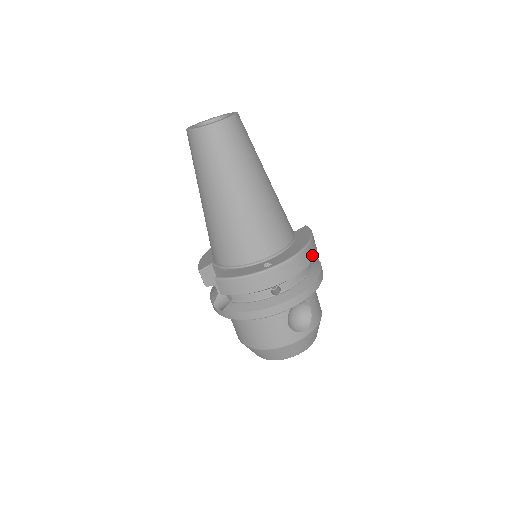
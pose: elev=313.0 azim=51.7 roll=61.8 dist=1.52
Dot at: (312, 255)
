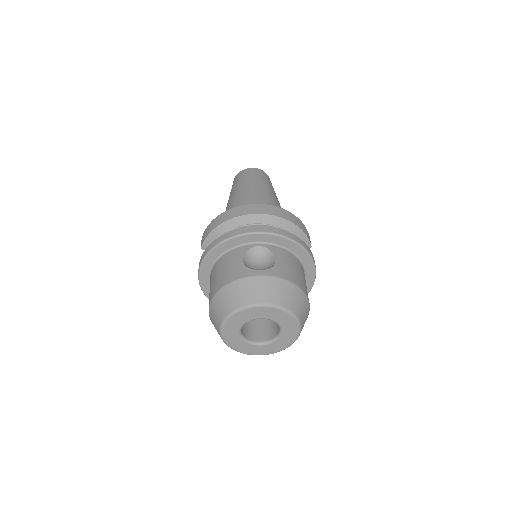
Dot at: (286, 217)
